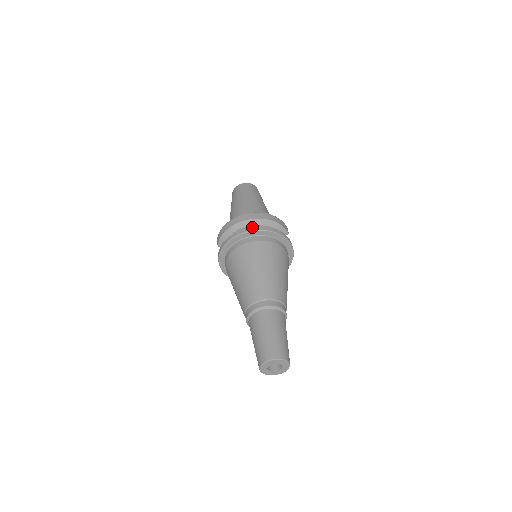
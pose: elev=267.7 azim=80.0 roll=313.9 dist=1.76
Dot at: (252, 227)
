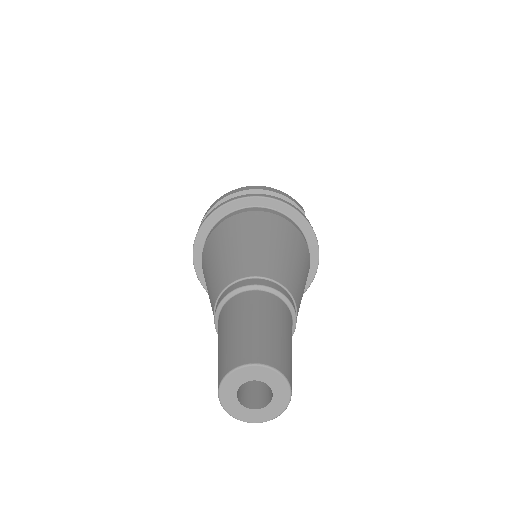
Dot at: (234, 197)
